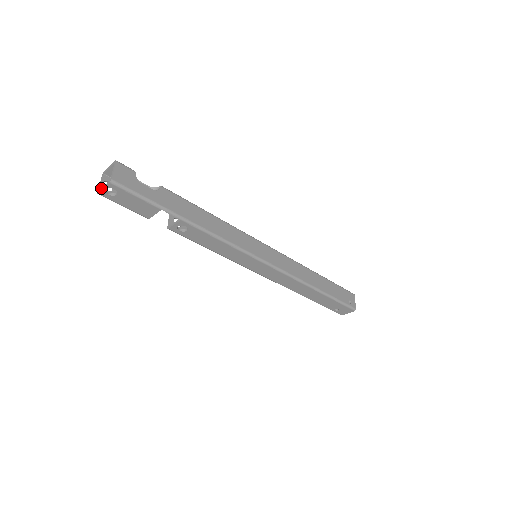
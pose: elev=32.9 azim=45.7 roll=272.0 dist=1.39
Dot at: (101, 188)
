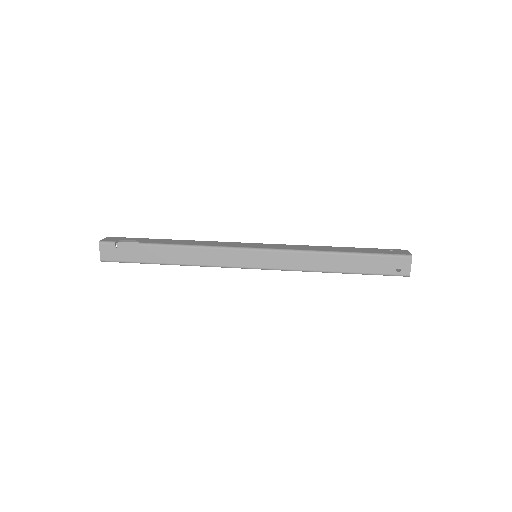
Dot at: occluded
